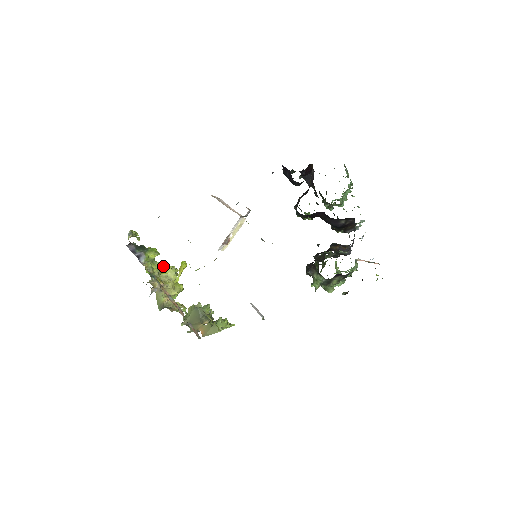
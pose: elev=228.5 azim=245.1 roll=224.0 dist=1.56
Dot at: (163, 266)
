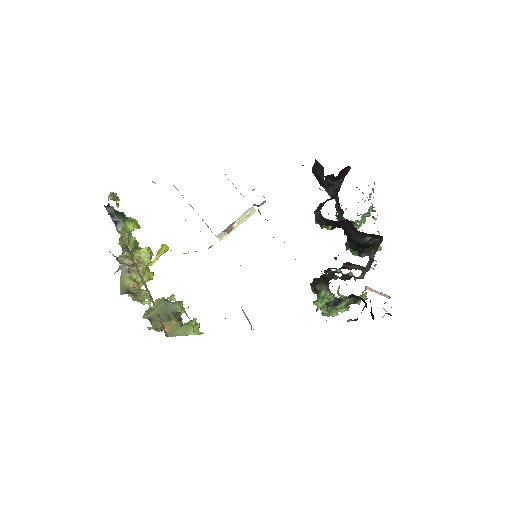
Dot at: (137, 245)
